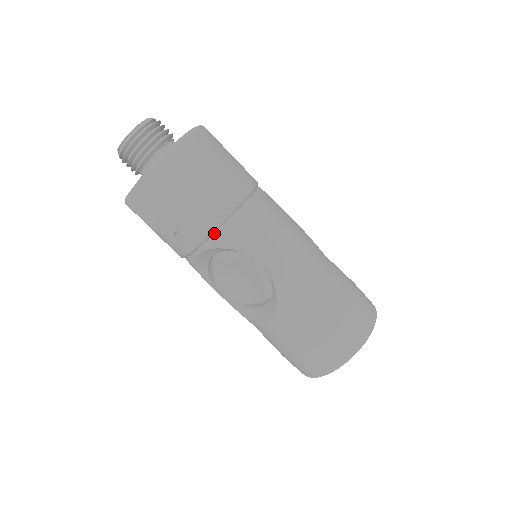
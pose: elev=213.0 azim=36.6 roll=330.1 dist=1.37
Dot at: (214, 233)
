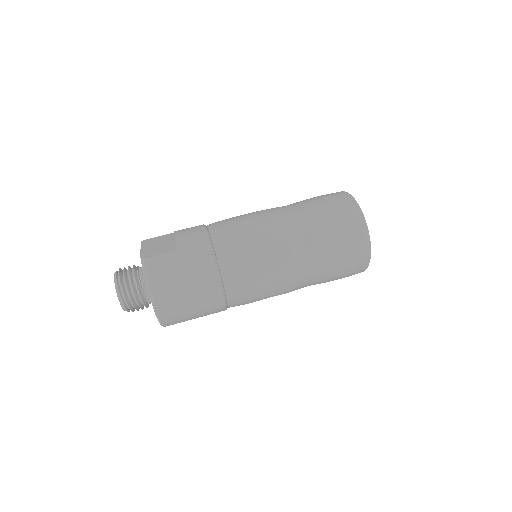
Dot at: (227, 307)
